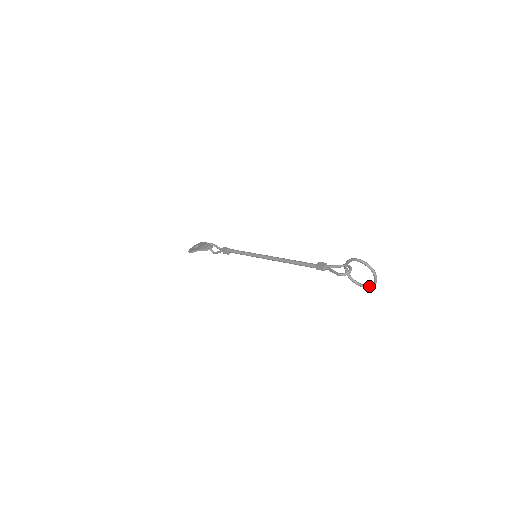
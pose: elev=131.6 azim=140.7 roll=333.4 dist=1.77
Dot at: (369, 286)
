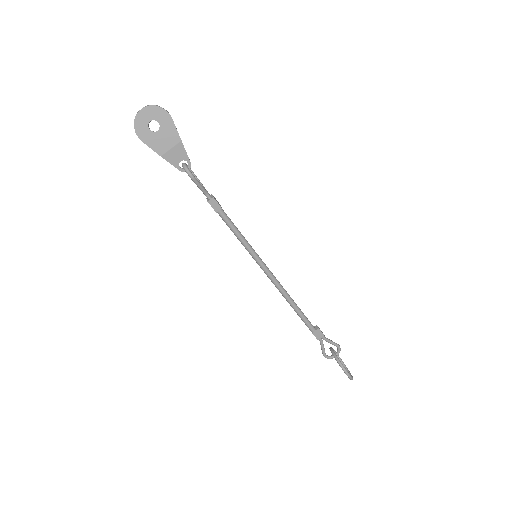
Dot at: occluded
